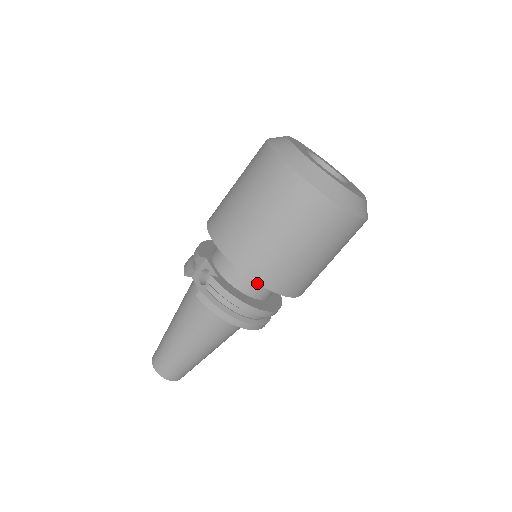
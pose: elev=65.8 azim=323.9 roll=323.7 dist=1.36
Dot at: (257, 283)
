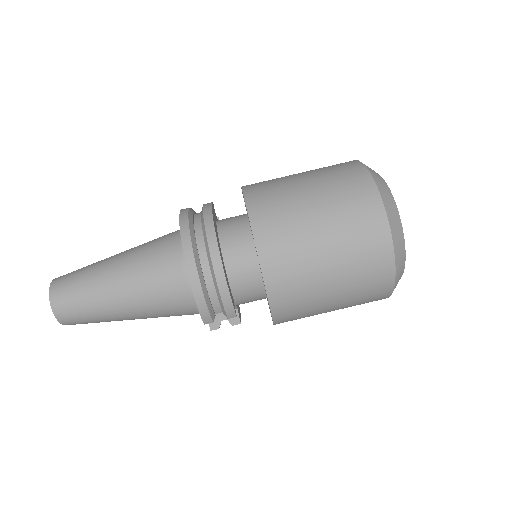
Dot at: (238, 227)
